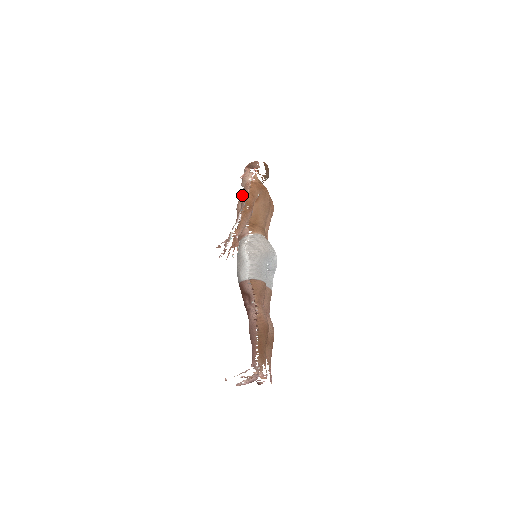
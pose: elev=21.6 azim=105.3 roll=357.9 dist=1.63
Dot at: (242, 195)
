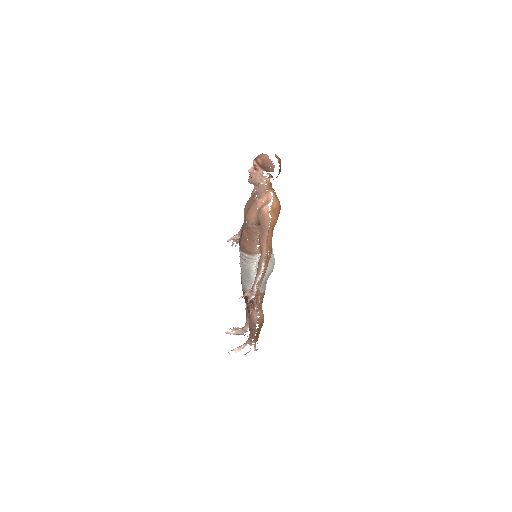
Dot at: (258, 220)
